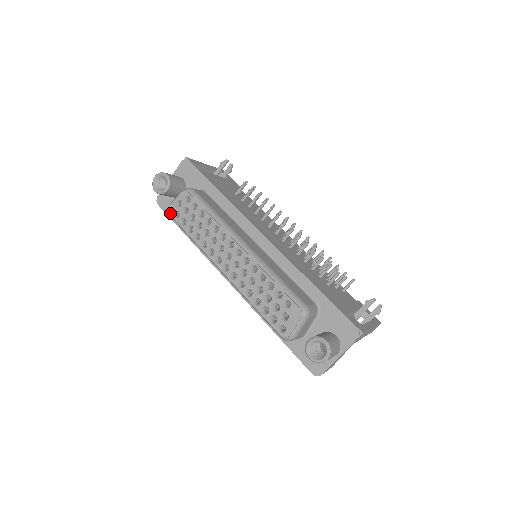
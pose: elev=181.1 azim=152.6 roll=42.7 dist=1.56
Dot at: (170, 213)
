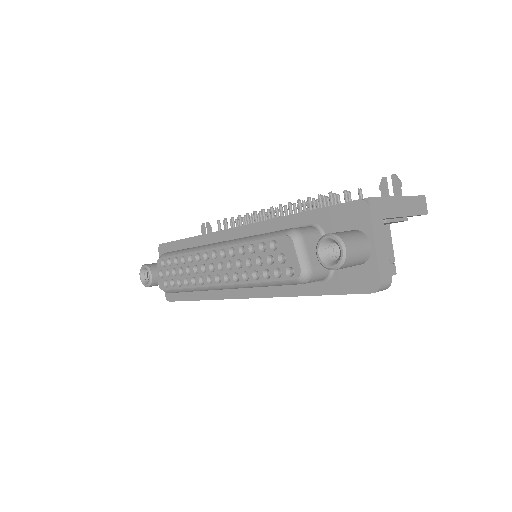
Dot at: (162, 289)
